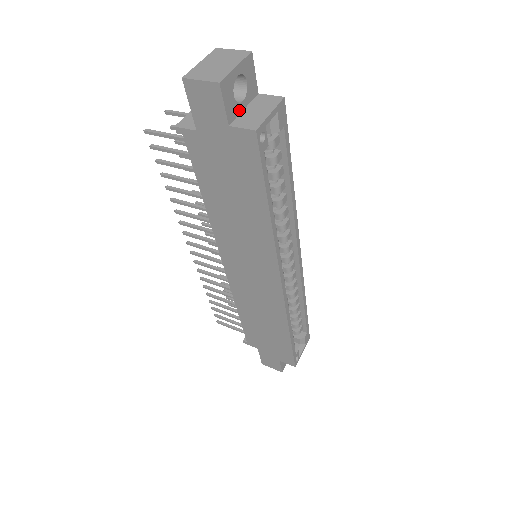
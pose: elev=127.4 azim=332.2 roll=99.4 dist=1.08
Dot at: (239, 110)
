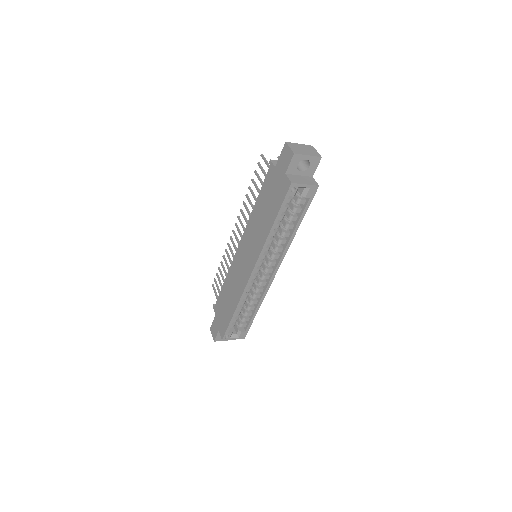
Dot at: (296, 173)
